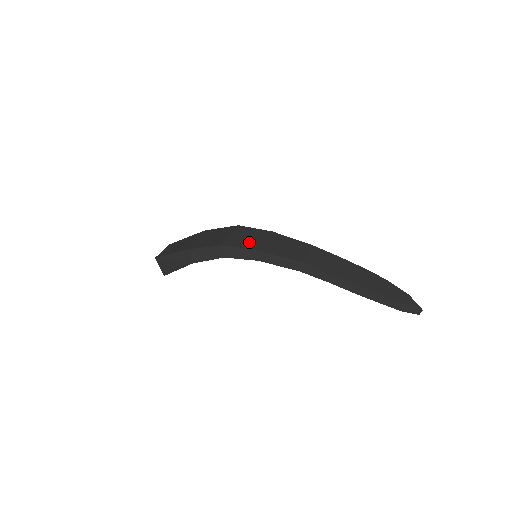
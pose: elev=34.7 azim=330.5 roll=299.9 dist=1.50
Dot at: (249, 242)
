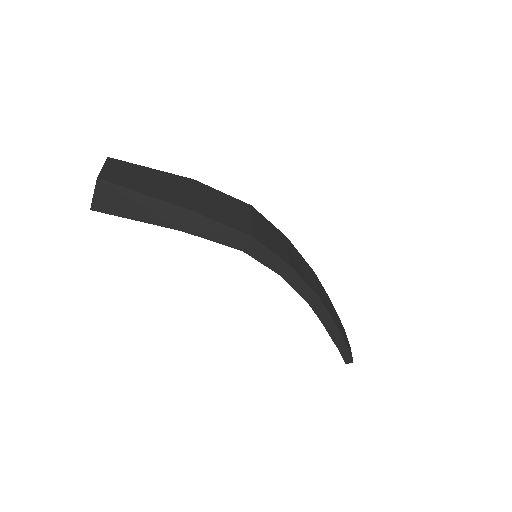
Dot at: (276, 245)
